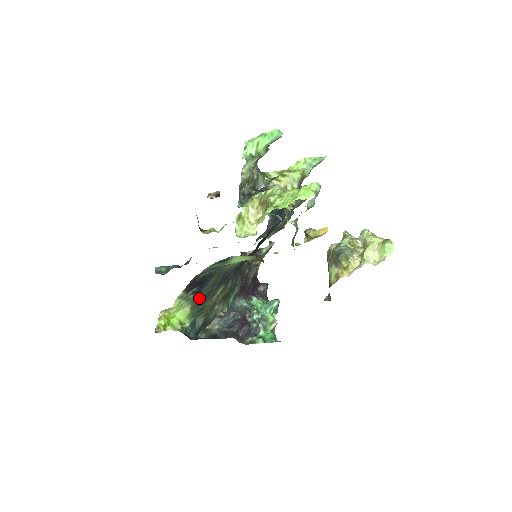
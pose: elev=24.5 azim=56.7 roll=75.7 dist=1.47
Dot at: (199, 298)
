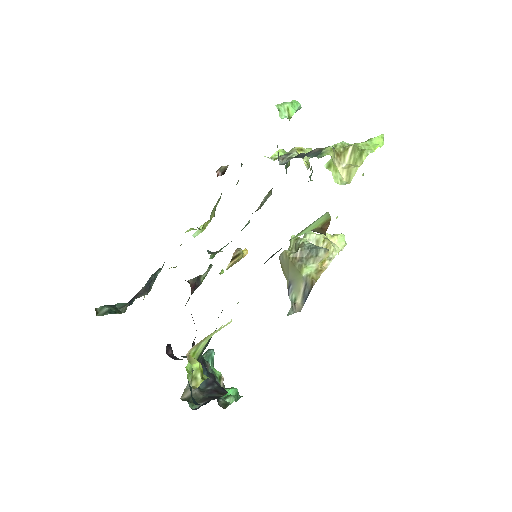
Dot at: occluded
